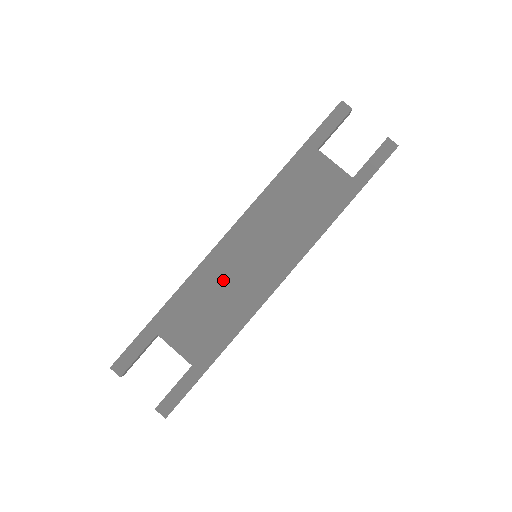
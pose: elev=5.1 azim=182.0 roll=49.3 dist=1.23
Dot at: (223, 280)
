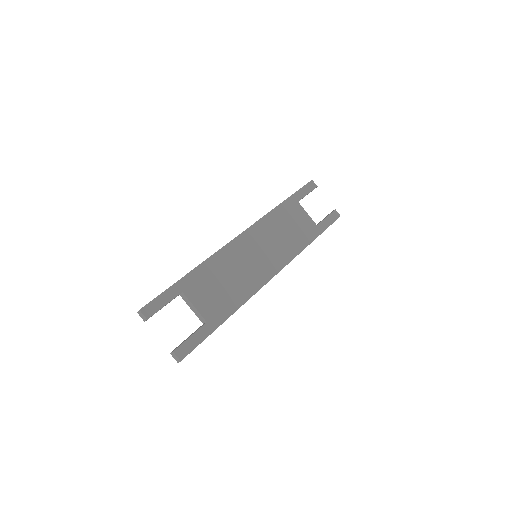
Dot at: (235, 265)
